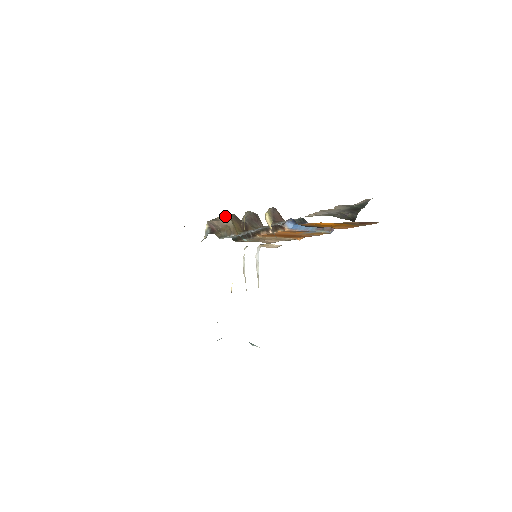
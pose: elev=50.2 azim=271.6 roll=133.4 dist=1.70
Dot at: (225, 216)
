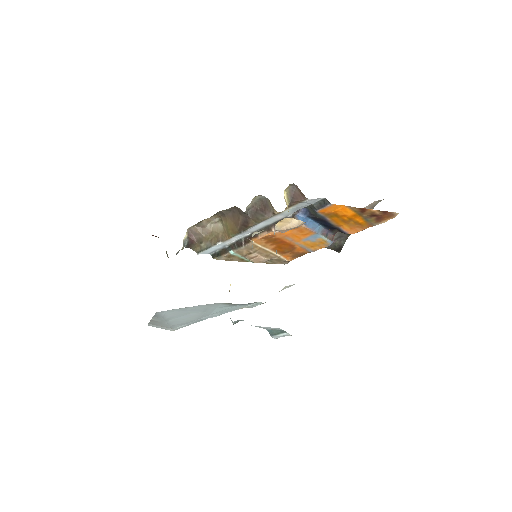
Dot at: (214, 218)
